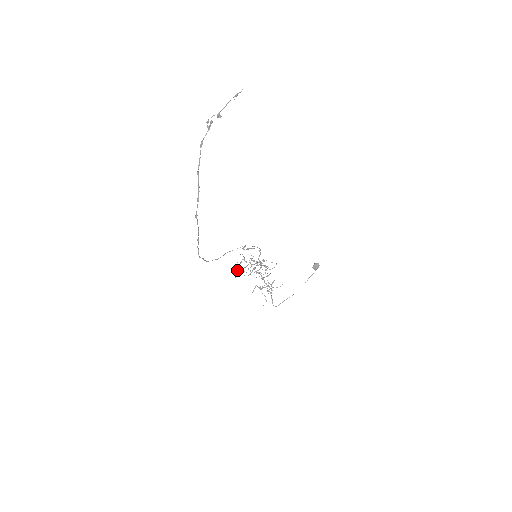
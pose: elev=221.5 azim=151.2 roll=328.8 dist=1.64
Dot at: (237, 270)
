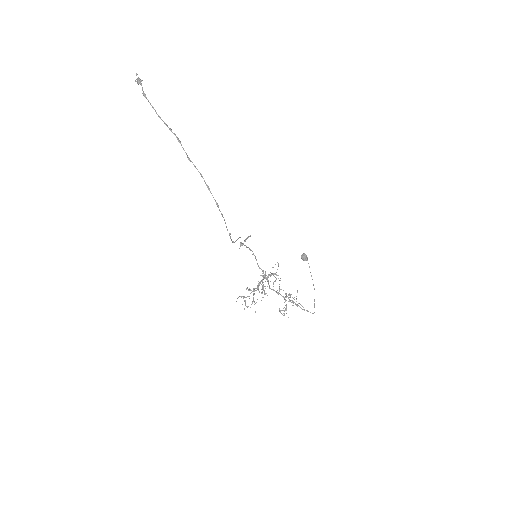
Dot at: occluded
